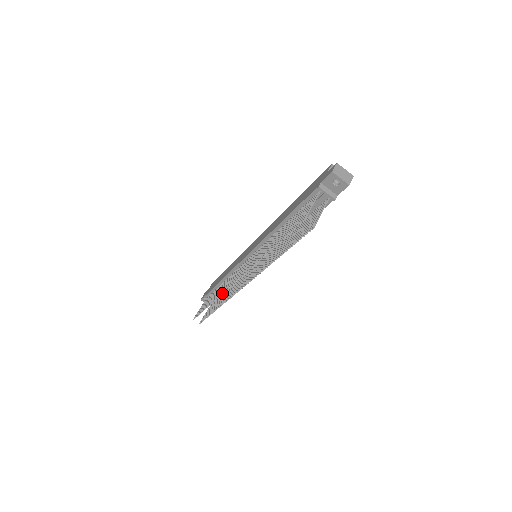
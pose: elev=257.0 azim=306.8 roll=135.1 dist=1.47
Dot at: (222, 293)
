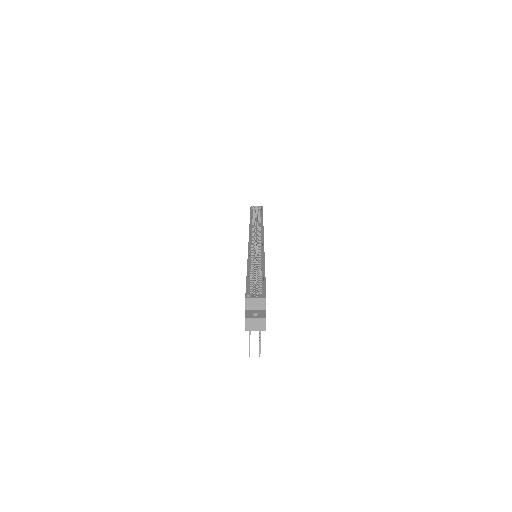
Dot at: occluded
